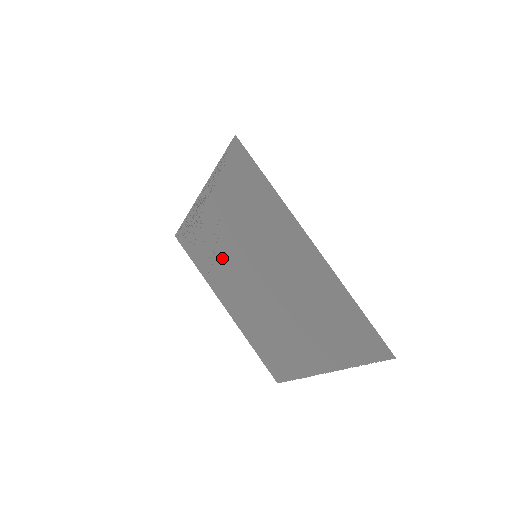
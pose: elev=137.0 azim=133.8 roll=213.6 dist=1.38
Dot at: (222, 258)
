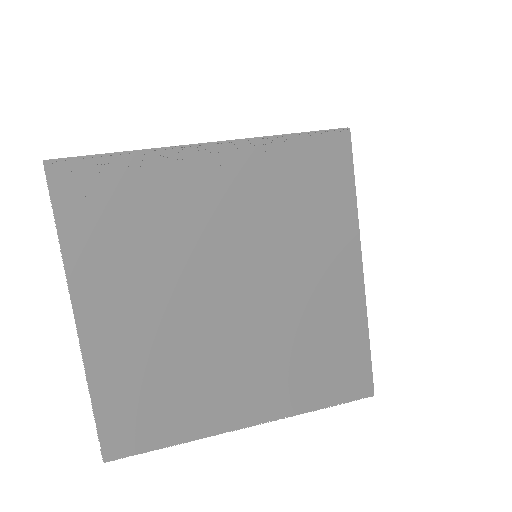
Dot at: (168, 238)
